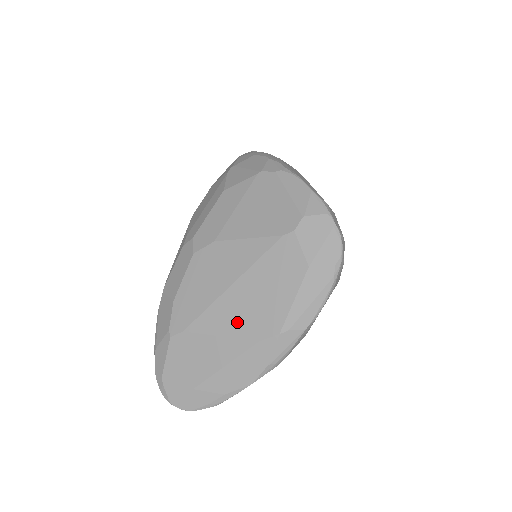
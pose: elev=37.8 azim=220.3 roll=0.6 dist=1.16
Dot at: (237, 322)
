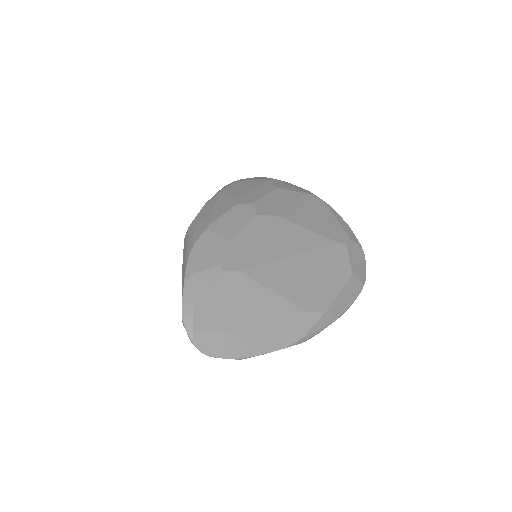
Dot at: (292, 287)
